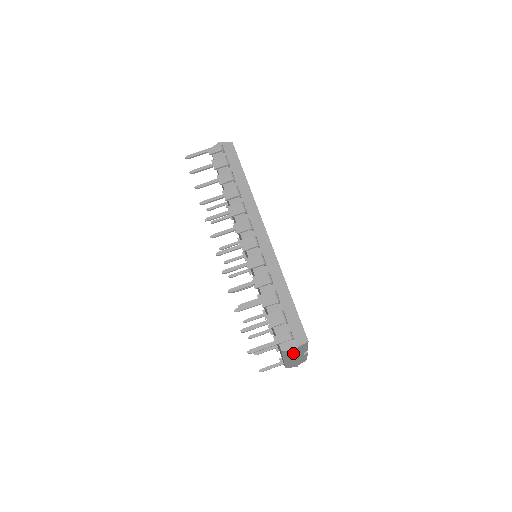
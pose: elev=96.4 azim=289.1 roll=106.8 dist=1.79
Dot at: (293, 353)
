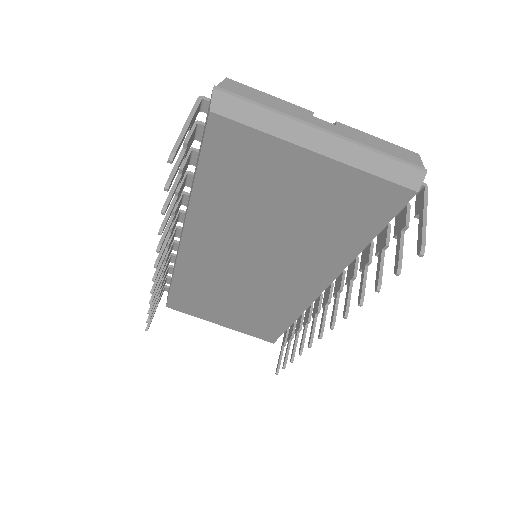
Dot at: (254, 109)
